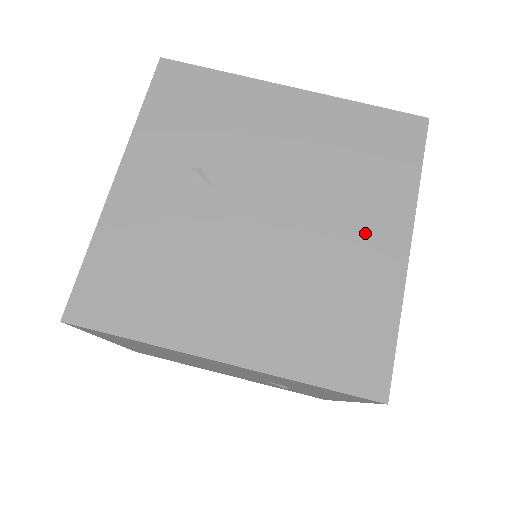
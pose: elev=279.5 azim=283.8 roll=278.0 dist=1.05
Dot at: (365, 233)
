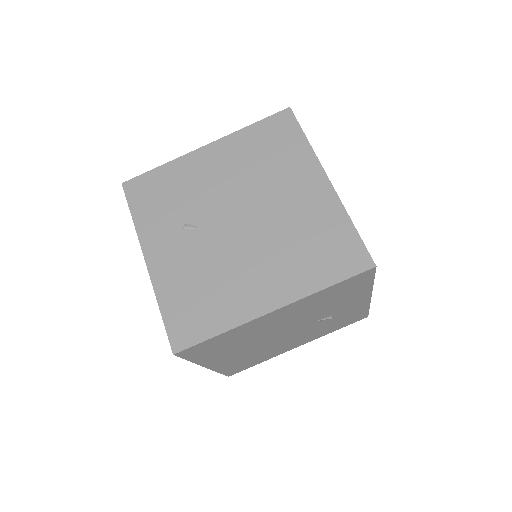
Dot at: (300, 191)
